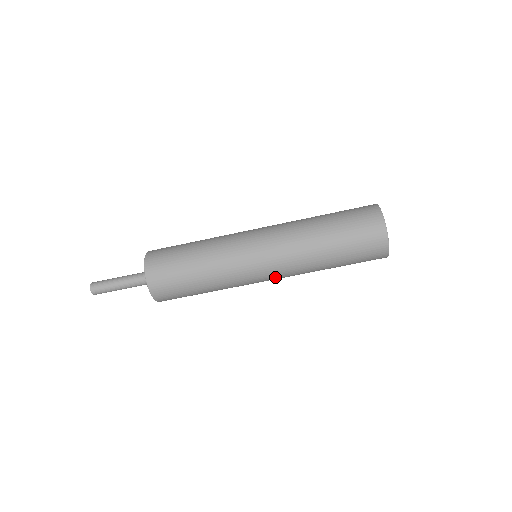
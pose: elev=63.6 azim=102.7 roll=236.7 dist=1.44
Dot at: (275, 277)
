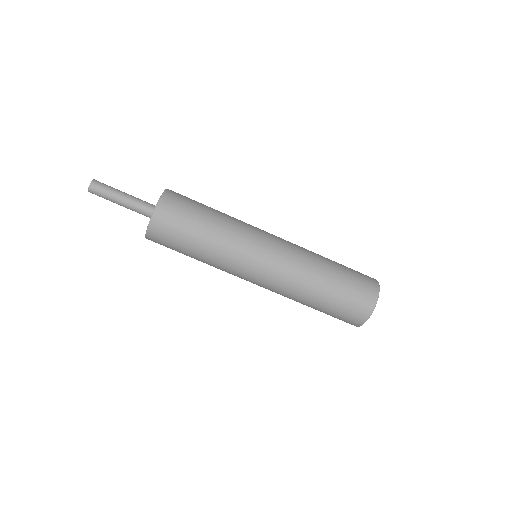
Dot at: (263, 283)
